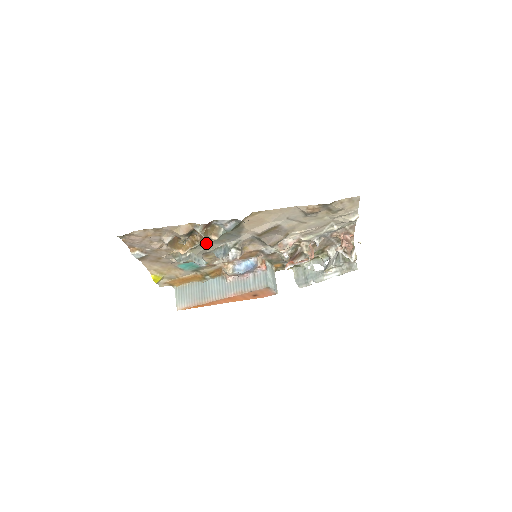
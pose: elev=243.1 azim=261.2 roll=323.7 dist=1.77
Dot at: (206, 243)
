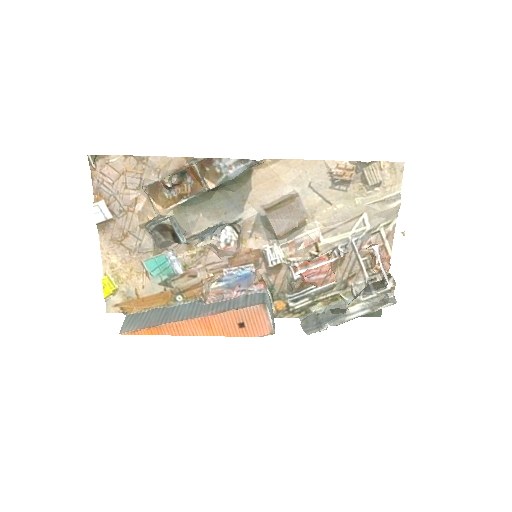
Dot at: (195, 212)
